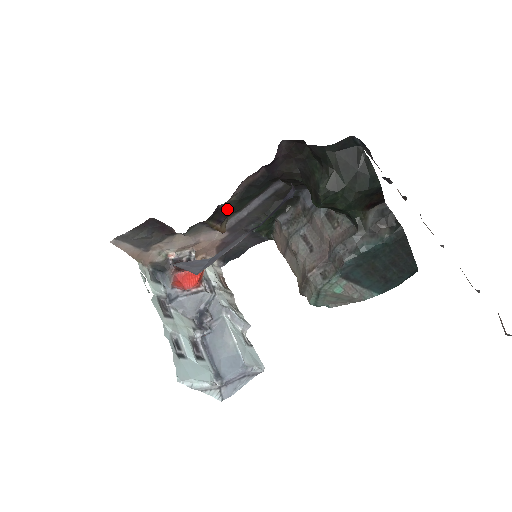
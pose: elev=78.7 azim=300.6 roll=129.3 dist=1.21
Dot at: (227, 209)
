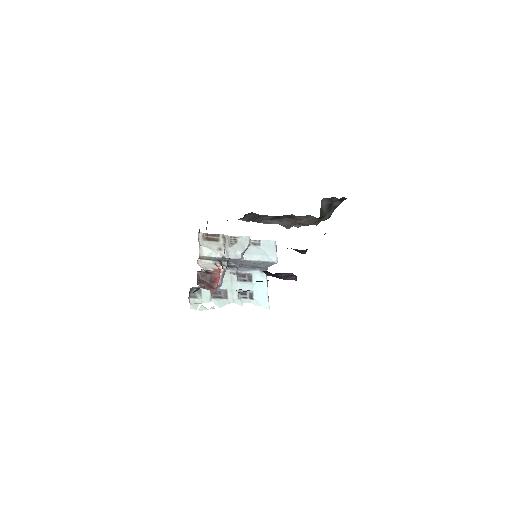
Dot at: occluded
